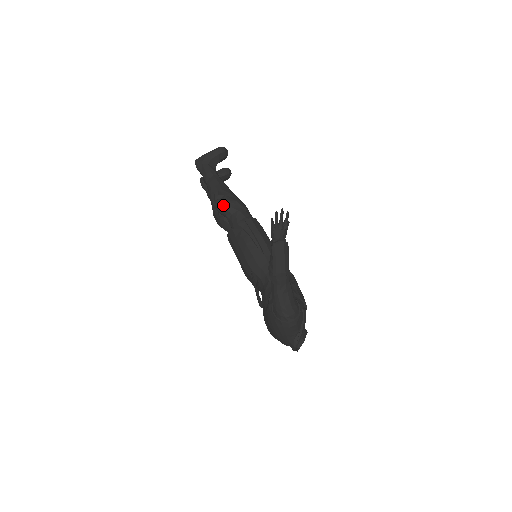
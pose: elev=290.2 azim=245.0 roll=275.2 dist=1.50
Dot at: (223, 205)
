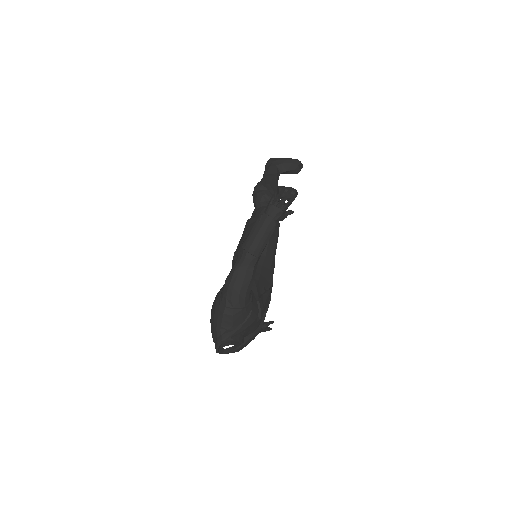
Dot at: (260, 195)
